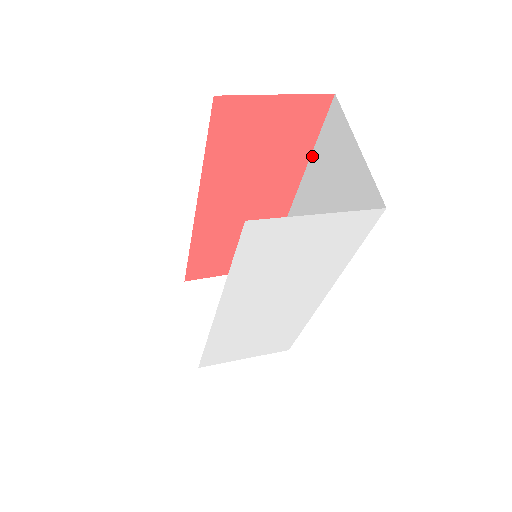
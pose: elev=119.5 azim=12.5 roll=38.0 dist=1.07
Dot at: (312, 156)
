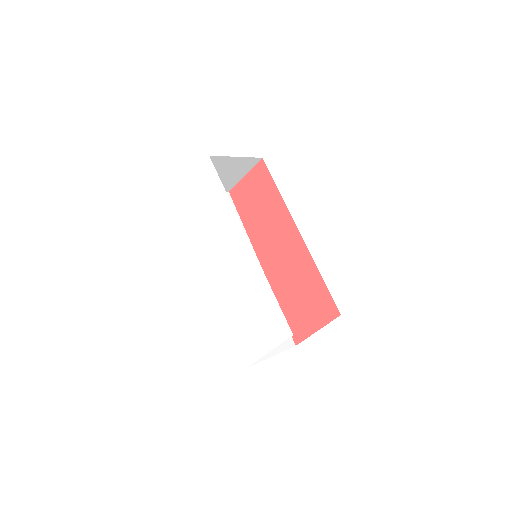
Dot at: (279, 193)
